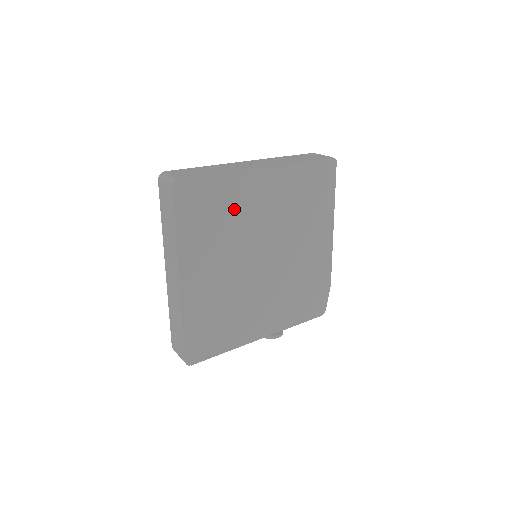
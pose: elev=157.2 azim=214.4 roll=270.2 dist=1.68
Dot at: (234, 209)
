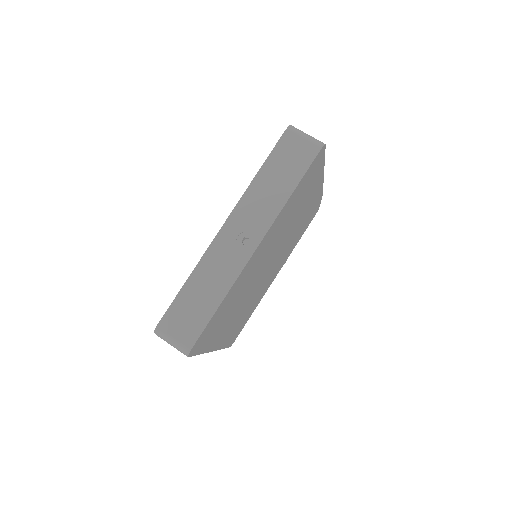
Dot at: (239, 291)
